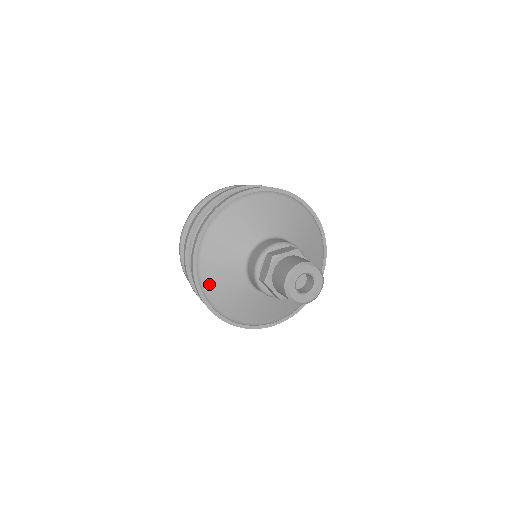
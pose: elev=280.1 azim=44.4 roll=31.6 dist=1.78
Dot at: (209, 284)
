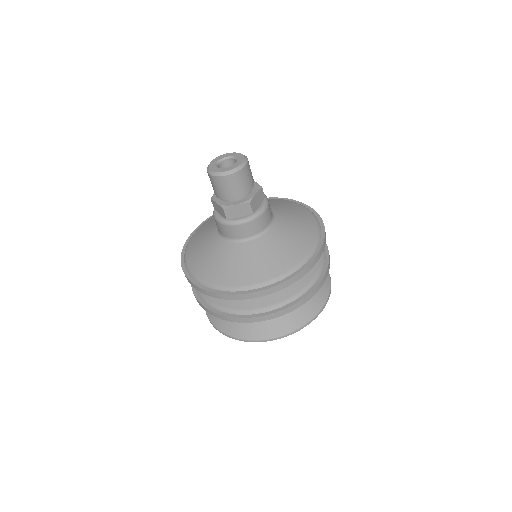
Dot at: (190, 252)
